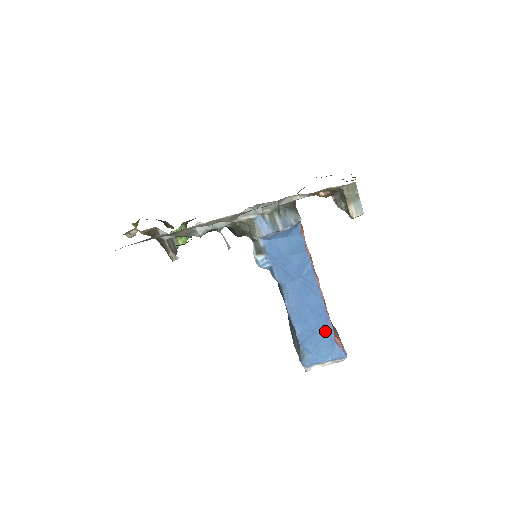
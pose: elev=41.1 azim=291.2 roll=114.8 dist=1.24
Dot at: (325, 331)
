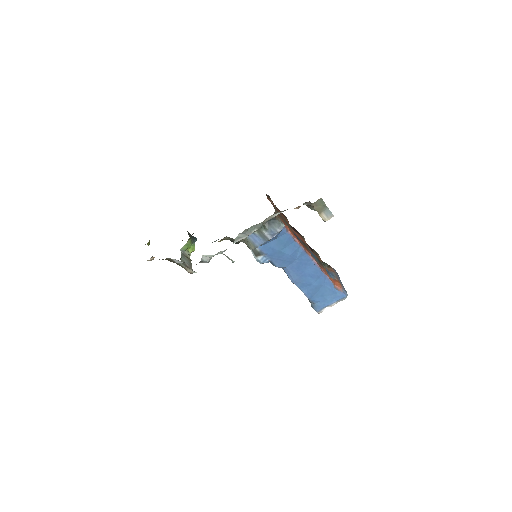
Dot at: (326, 285)
